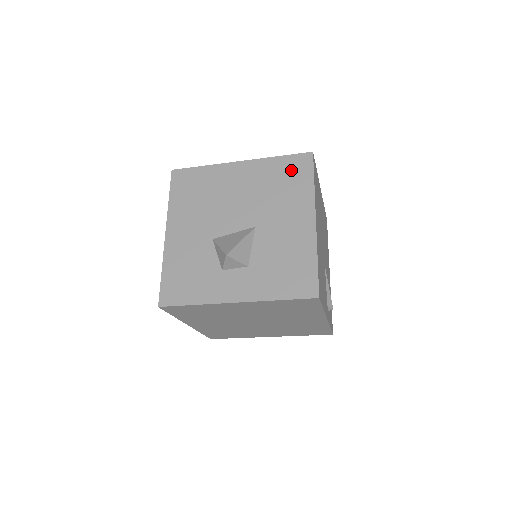
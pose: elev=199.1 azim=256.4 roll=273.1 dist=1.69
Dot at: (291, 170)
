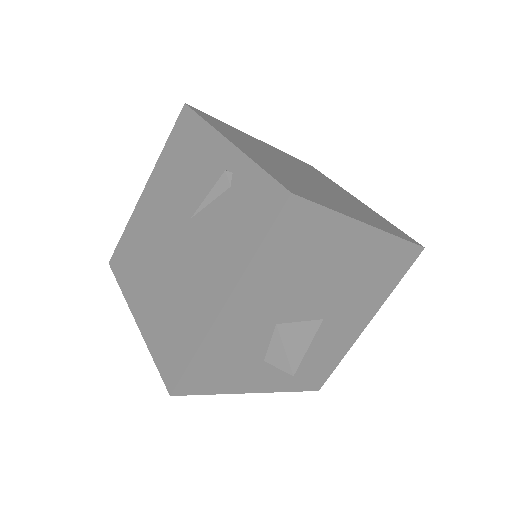
Dot at: (396, 263)
